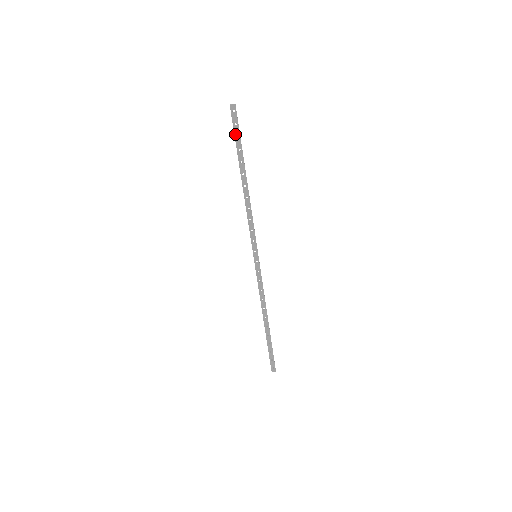
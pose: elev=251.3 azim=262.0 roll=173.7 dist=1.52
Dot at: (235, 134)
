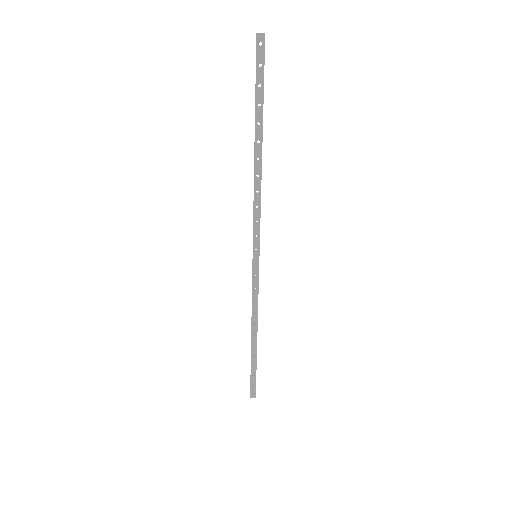
Dot at: (257, 80)
